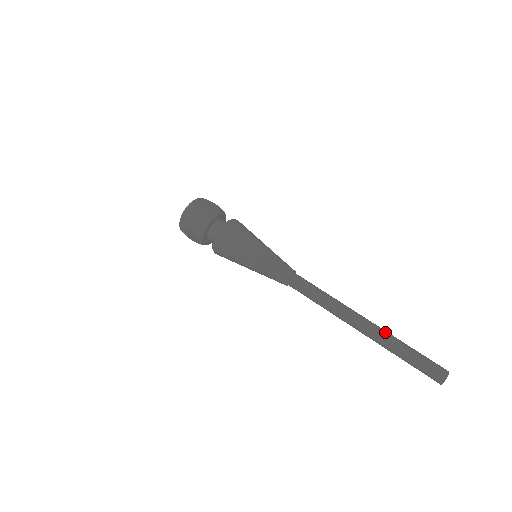
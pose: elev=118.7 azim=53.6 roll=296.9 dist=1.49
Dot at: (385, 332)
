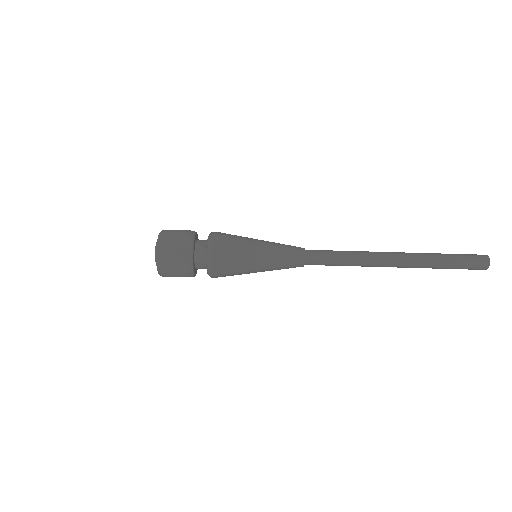
Dot at: (418, 257)
